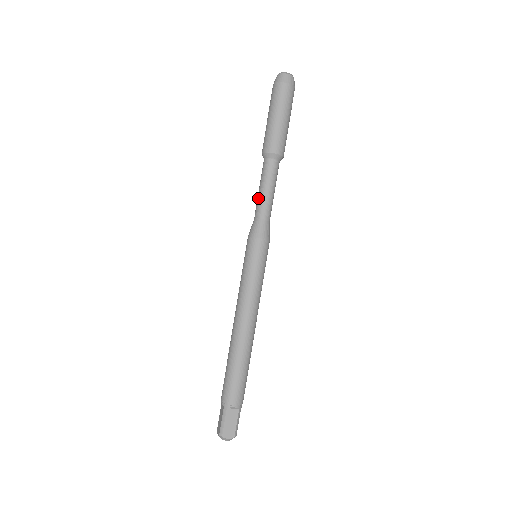
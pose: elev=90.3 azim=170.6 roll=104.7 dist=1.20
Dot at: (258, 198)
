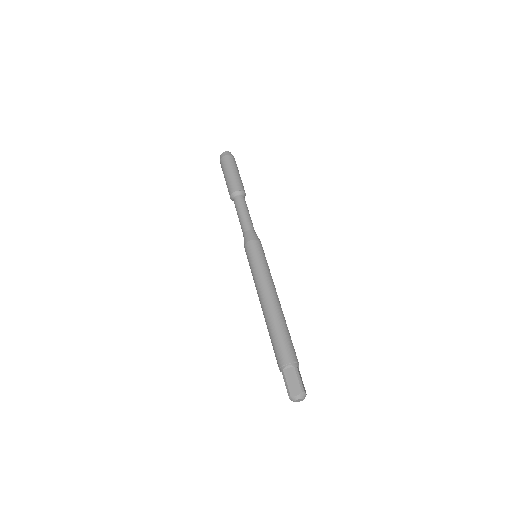
Dot at: occluded
